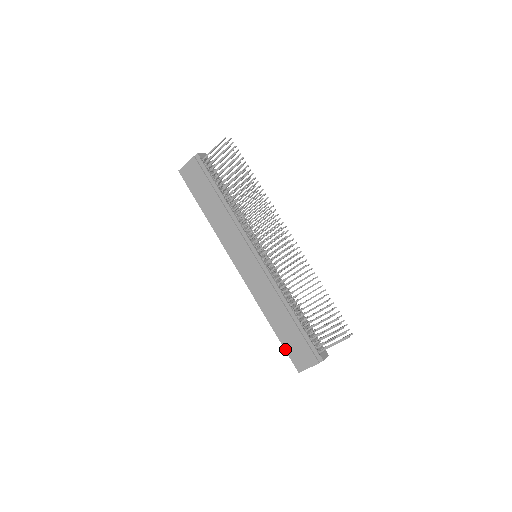
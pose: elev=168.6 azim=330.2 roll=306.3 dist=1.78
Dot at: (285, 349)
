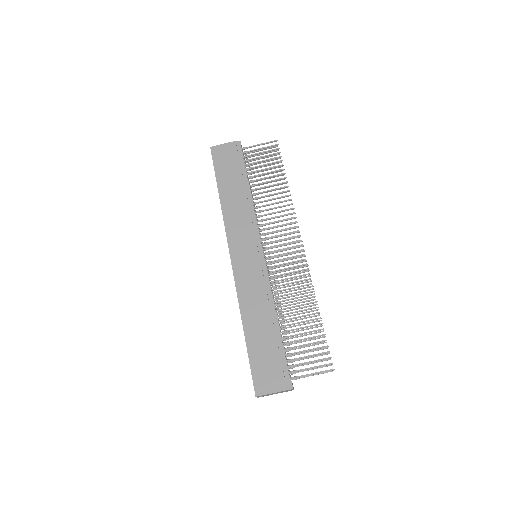
Dot at: (250, 363)
